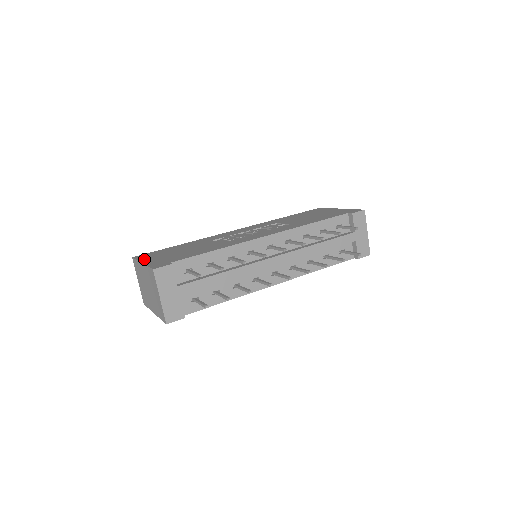
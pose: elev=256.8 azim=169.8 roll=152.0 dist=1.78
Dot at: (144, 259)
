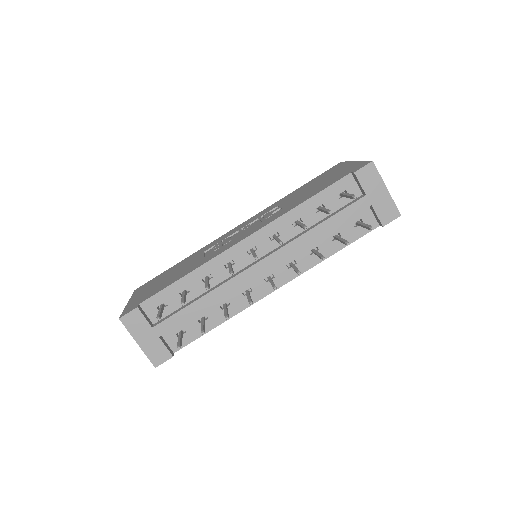
Dot at: (135, 295)
